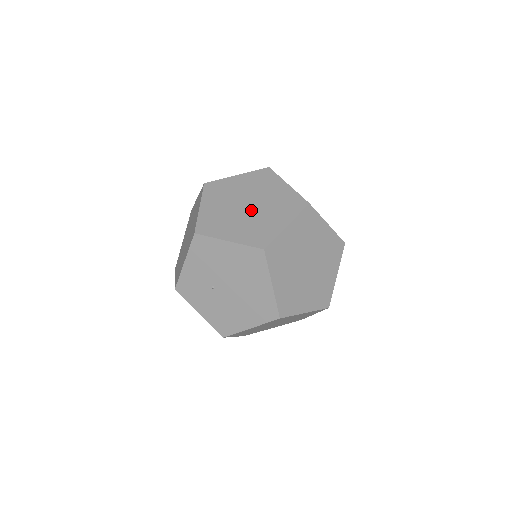
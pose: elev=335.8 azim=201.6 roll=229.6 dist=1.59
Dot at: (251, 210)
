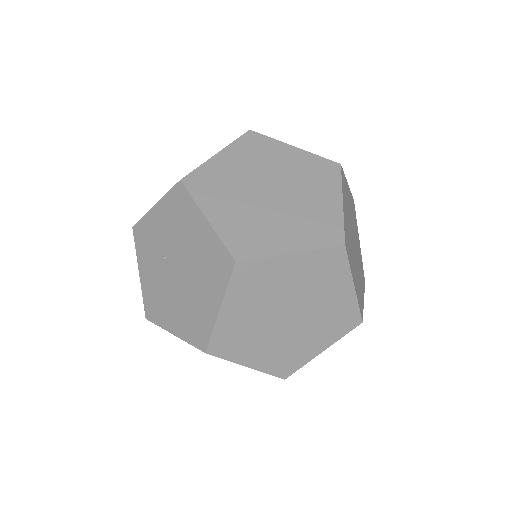
Dot at: (269, 201)
